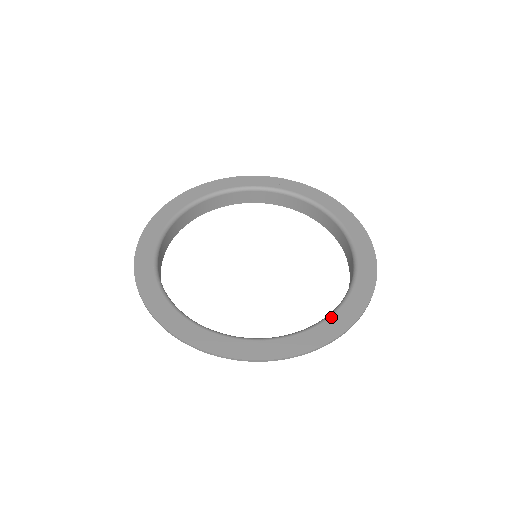
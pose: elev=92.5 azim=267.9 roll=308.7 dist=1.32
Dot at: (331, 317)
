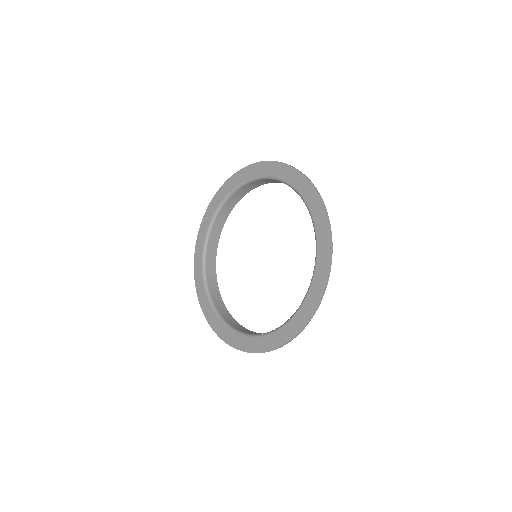
Dot at: (315, 272)
